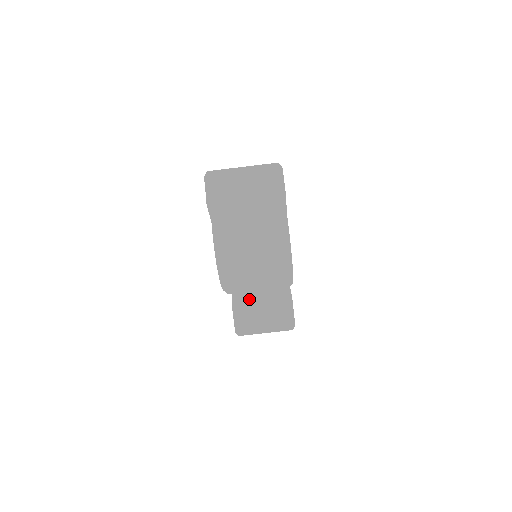
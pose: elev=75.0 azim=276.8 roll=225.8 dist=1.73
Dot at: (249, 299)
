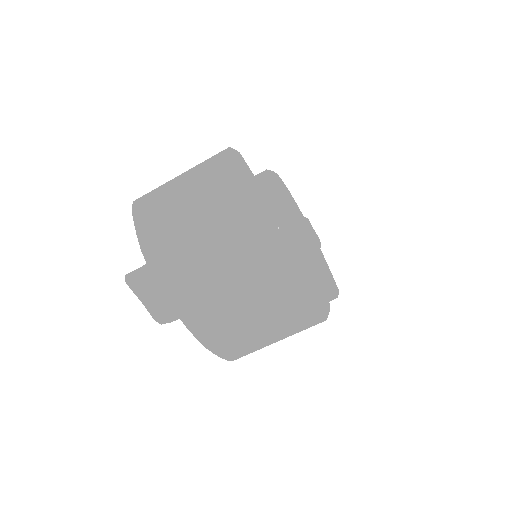
Dot at: occluded
